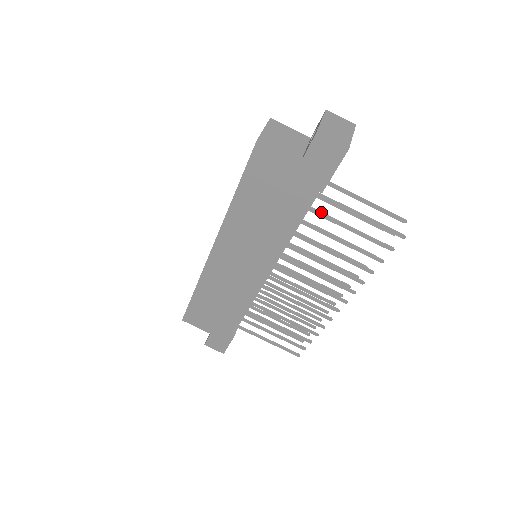
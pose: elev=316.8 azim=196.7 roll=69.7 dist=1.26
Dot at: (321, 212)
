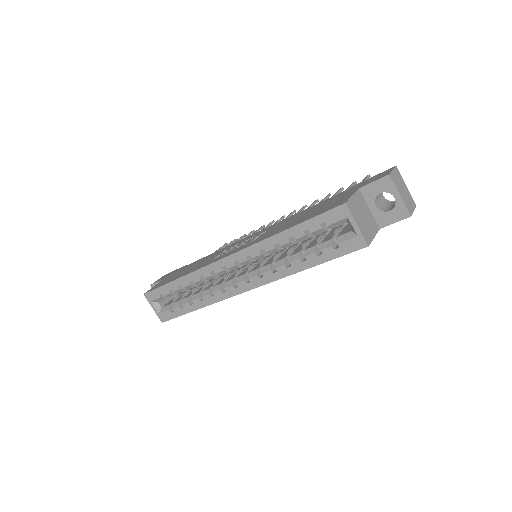
Dot at: occluded
